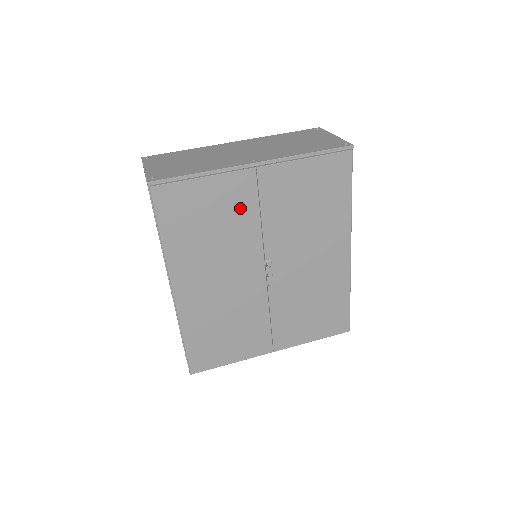
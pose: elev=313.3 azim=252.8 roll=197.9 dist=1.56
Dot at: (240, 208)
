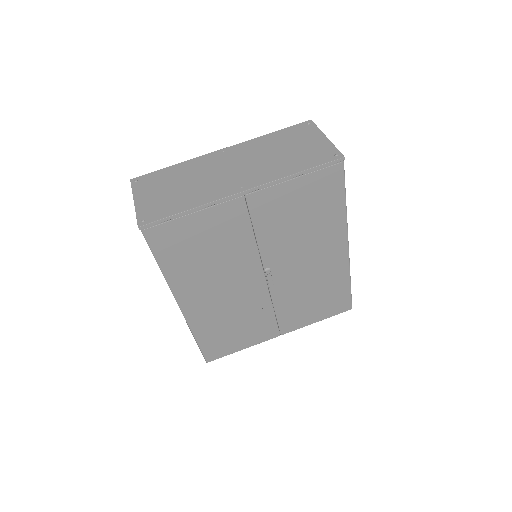
Dot at: (233, 232)
